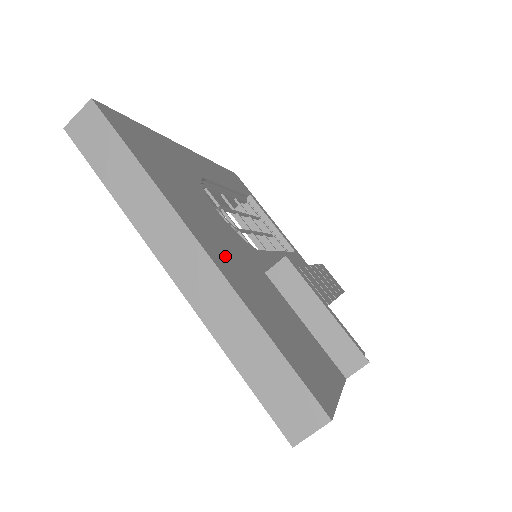
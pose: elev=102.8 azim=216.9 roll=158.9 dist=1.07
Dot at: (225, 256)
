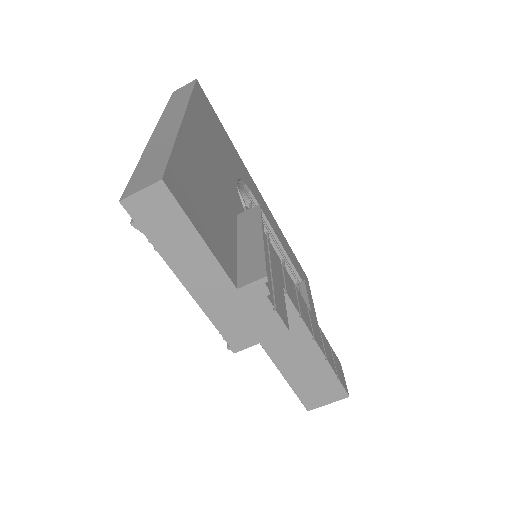
Dot at: (201, 147)
